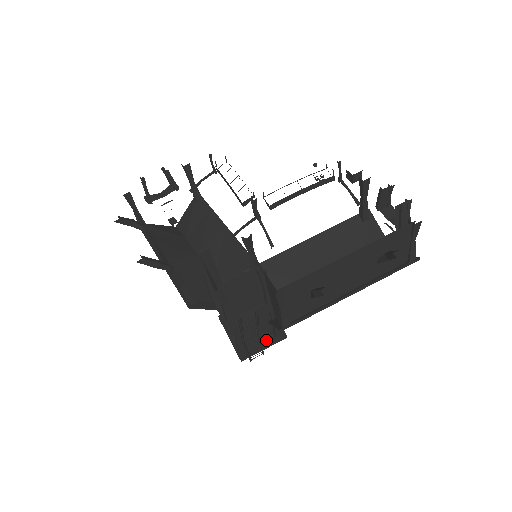
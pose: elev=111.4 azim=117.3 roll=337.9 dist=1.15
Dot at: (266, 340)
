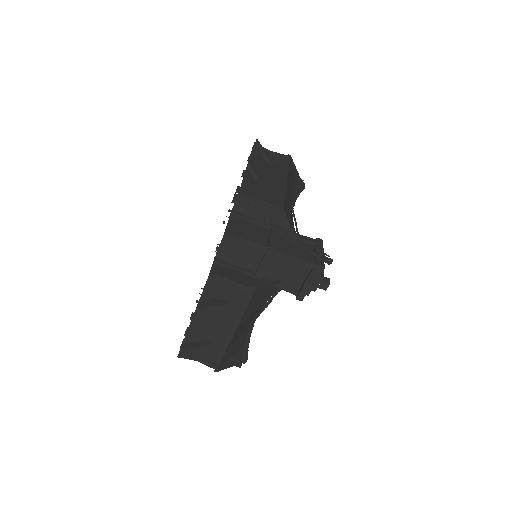
Dot at: (314, 250)
